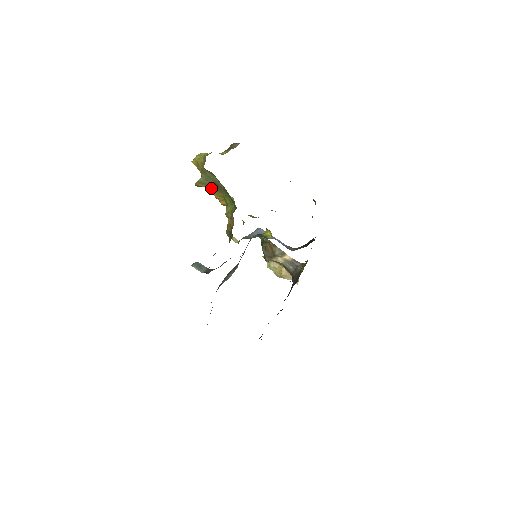
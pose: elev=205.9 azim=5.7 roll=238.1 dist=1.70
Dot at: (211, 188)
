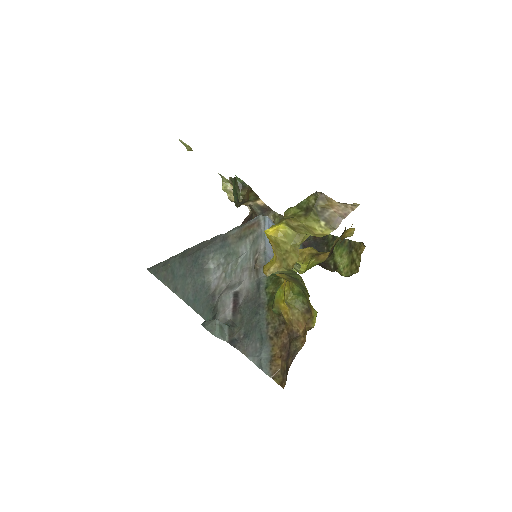
Dot at: occluded
